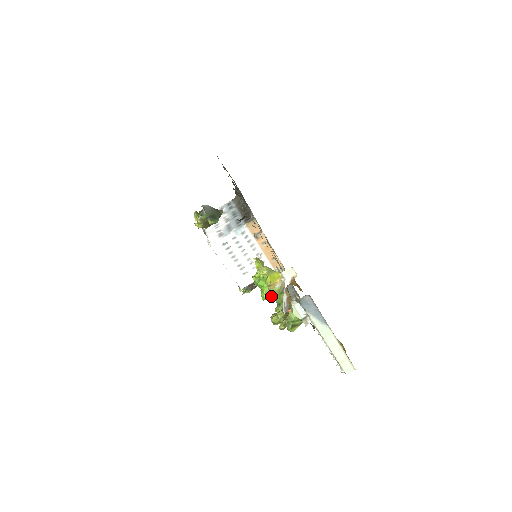
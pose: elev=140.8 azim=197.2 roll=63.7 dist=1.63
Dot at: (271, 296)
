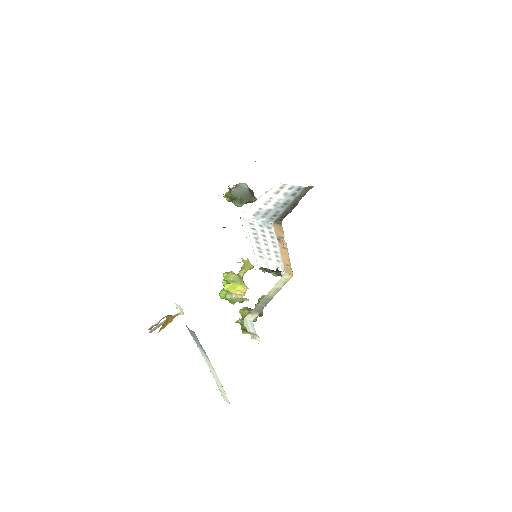
Dot at: (225, 298)
